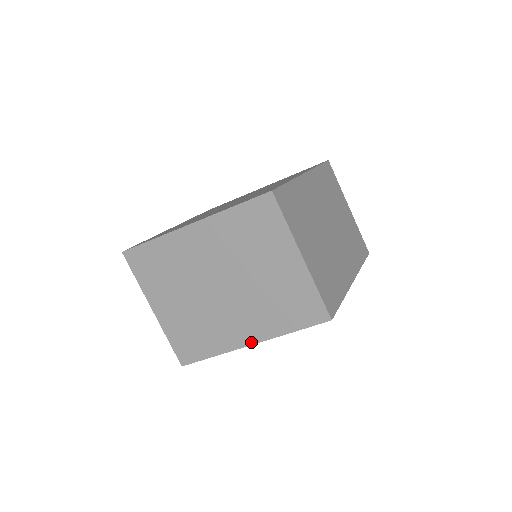
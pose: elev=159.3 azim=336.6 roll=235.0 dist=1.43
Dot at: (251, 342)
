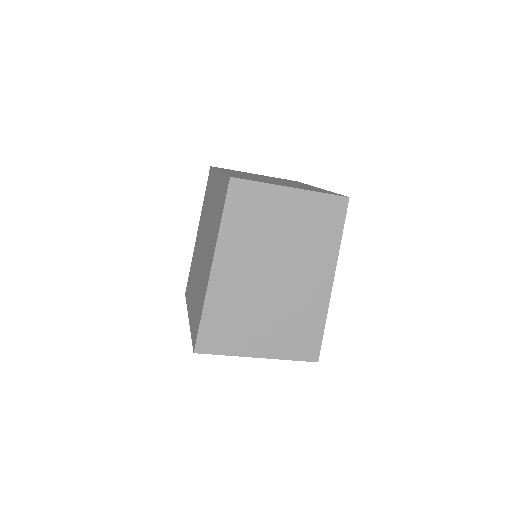
Dot at: (331, 279)
